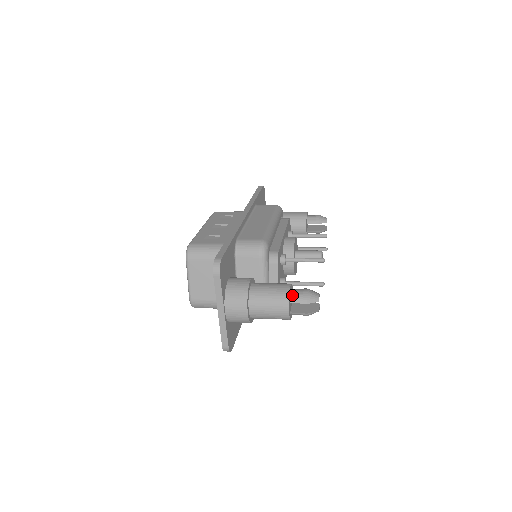
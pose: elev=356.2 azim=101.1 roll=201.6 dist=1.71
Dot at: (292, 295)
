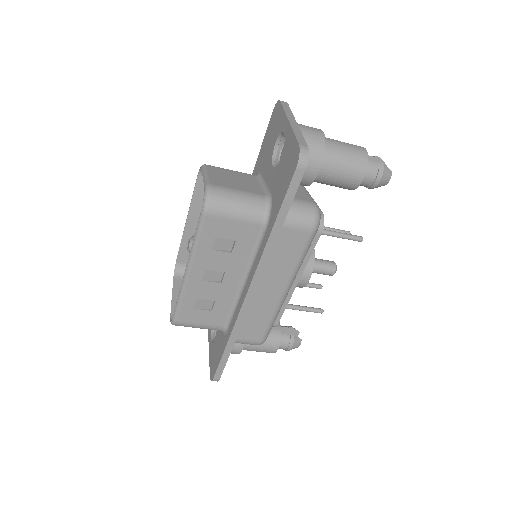
Dot at: occluded
